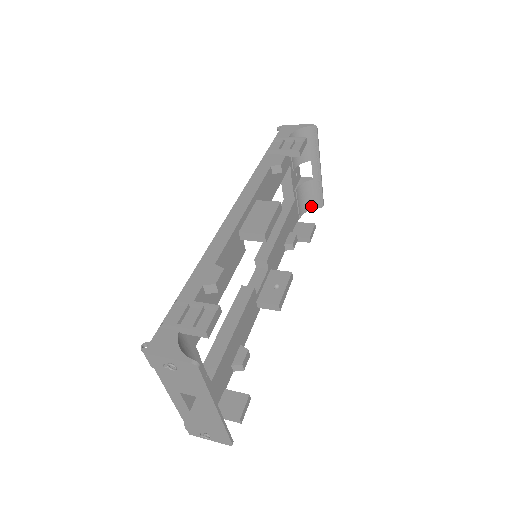
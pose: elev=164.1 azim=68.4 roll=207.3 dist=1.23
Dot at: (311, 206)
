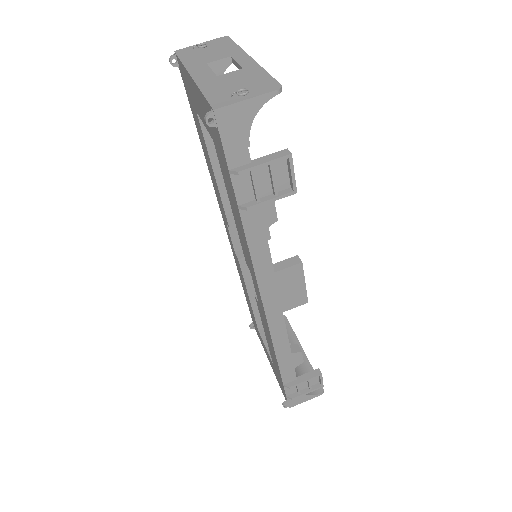
Dot at: occluded
